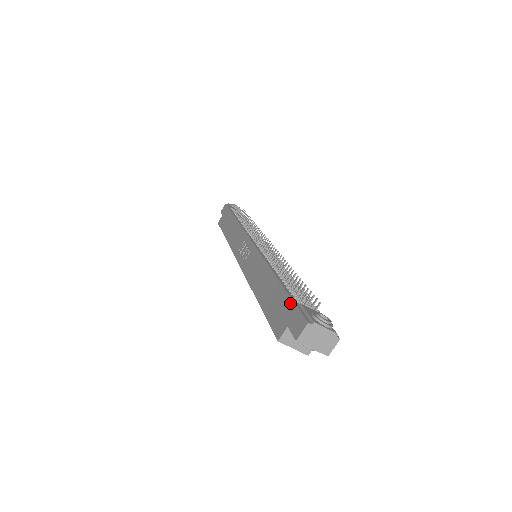
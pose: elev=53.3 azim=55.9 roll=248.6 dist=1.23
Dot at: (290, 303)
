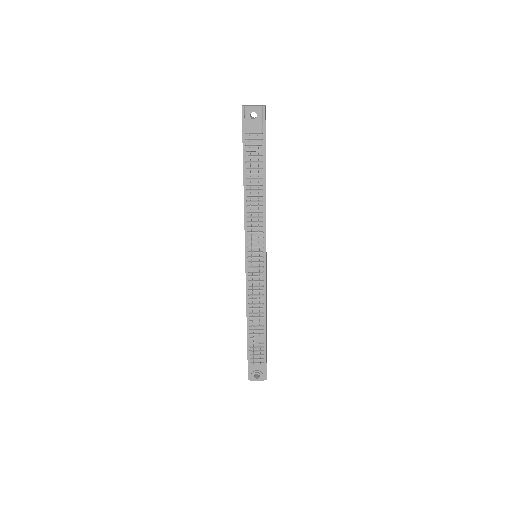
Dot at: (247, 358)
